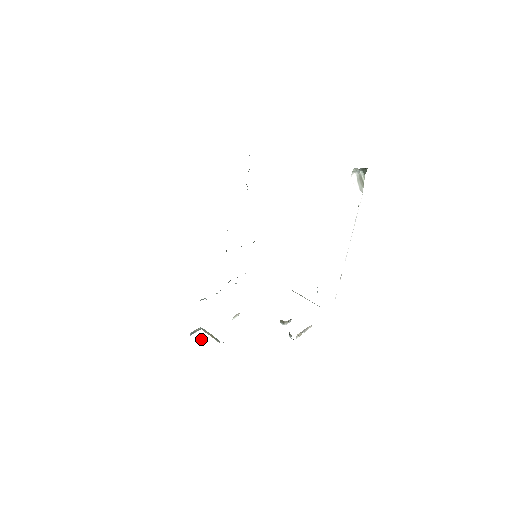
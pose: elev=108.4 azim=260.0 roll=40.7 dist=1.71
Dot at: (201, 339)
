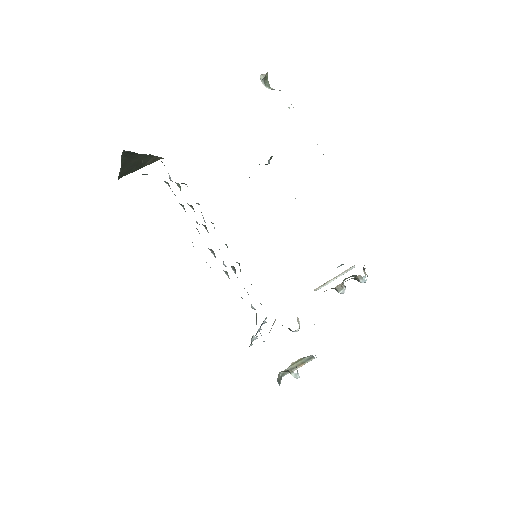
Dot at: (294, 373)
